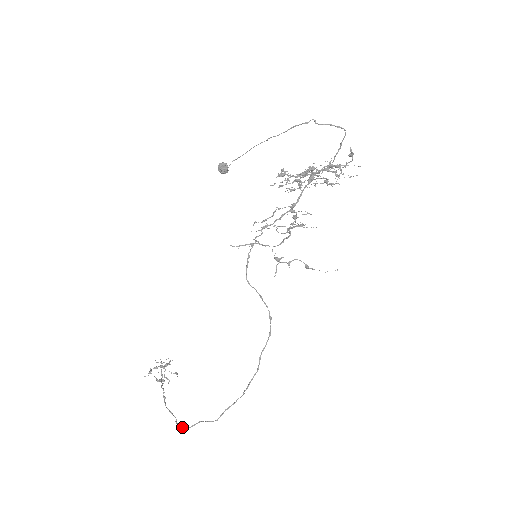
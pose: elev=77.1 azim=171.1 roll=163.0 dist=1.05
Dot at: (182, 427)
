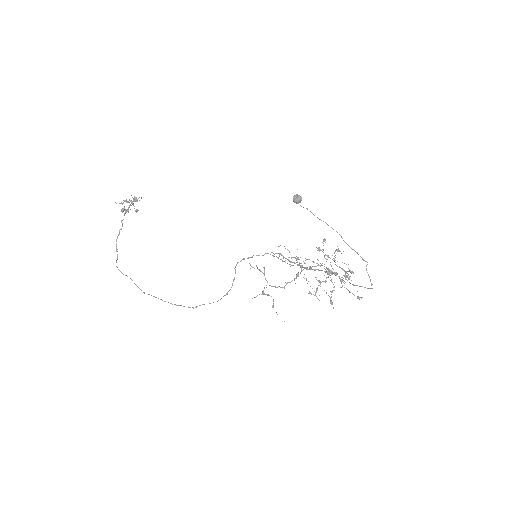
Dot at: (118, 269)
